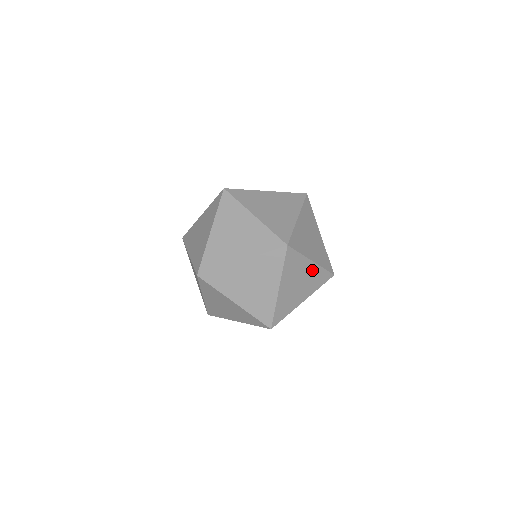
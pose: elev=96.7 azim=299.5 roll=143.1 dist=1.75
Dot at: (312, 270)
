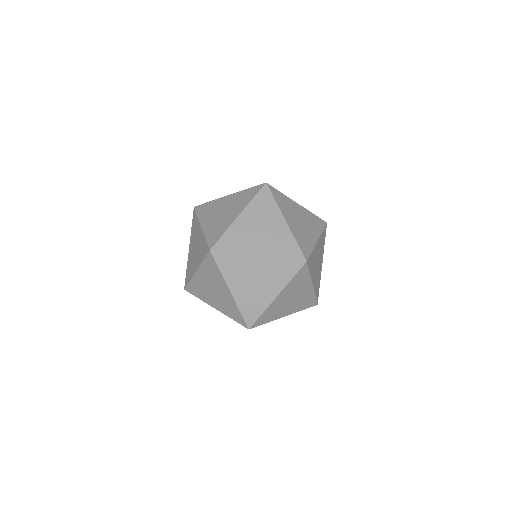
Dot at: (303, 212)
